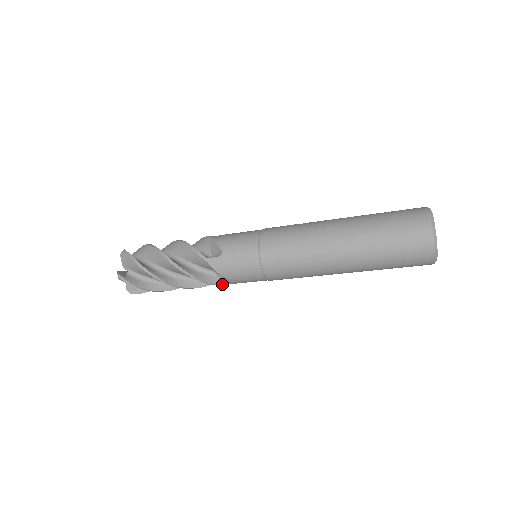
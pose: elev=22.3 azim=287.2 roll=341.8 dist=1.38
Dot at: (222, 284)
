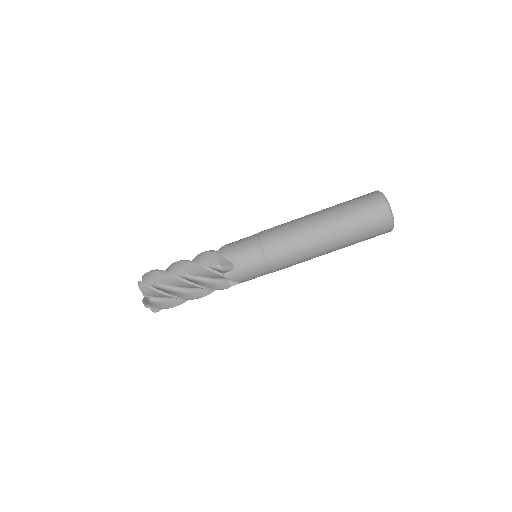
Dot at: (228, 275)
